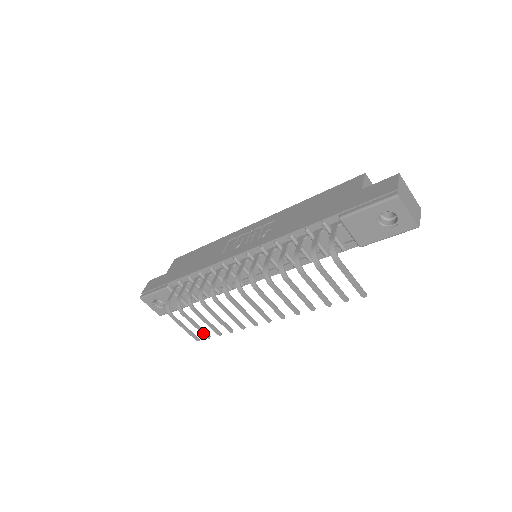
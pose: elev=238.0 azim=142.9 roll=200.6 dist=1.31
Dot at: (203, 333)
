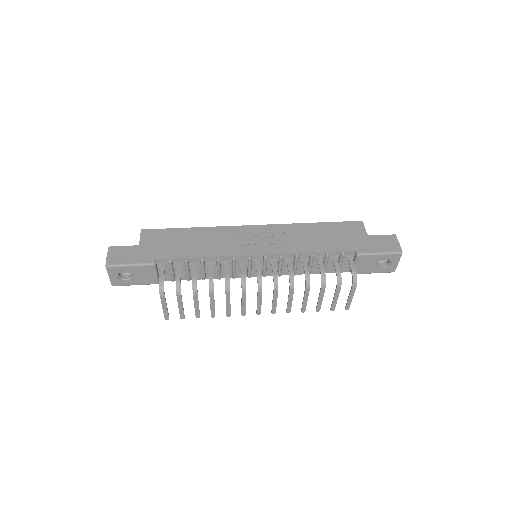
Dot at: (181, 314)
